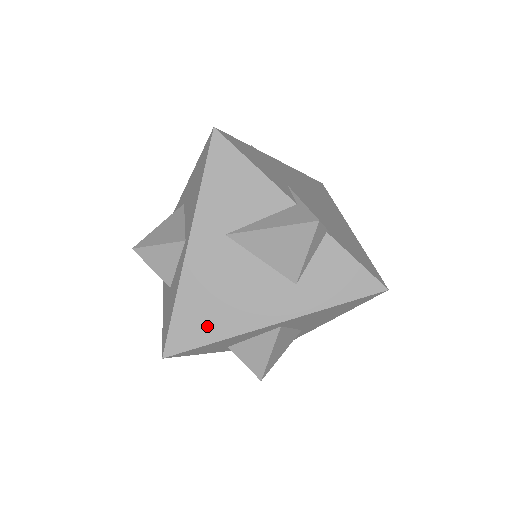
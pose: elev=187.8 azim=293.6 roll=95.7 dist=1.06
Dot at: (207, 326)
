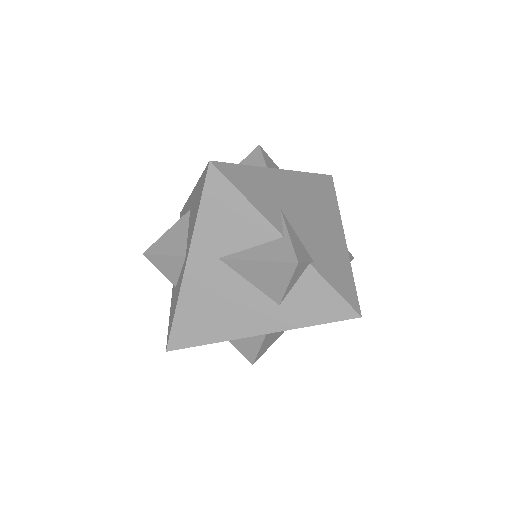
Dot at: (202, 331)
